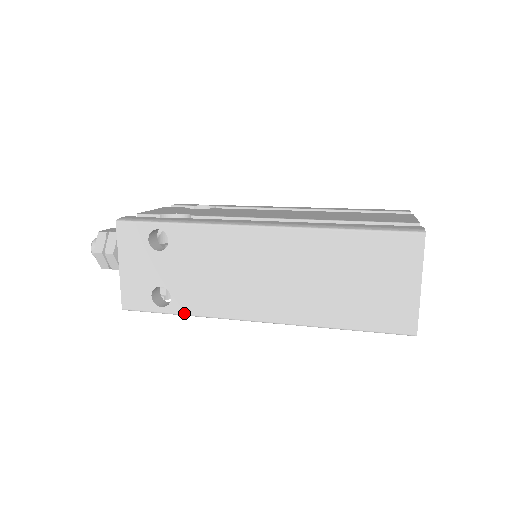
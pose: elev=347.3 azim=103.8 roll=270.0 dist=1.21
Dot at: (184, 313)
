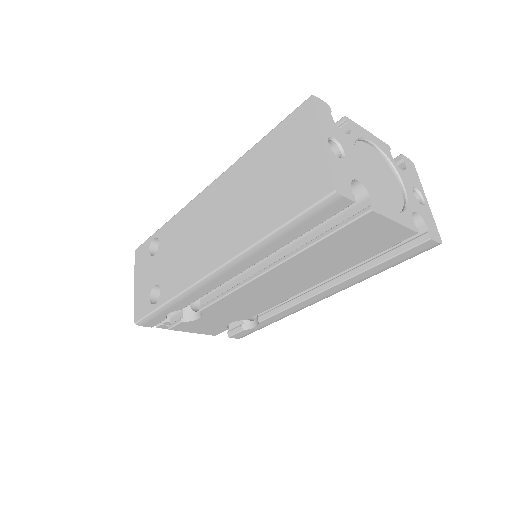
Dot at: (167, 300)
